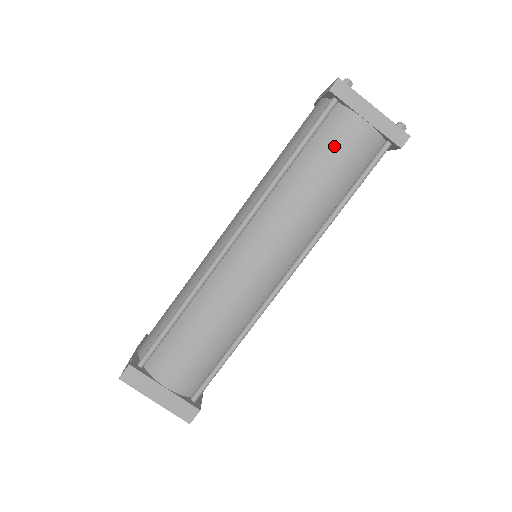
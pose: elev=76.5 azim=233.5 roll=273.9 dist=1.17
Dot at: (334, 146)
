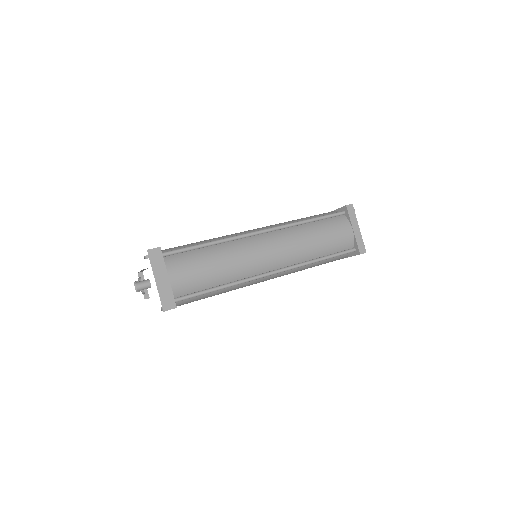
Dot at: (334, 229)
